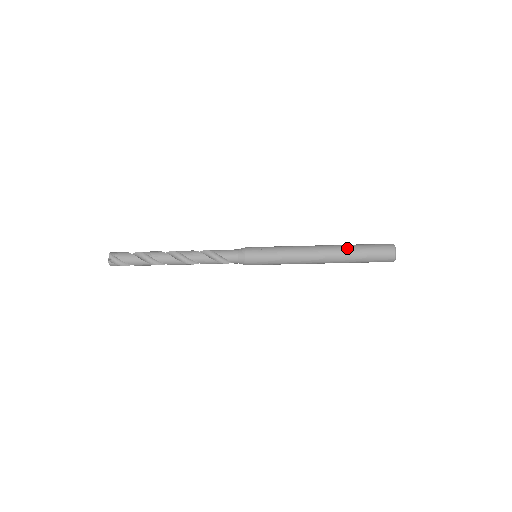
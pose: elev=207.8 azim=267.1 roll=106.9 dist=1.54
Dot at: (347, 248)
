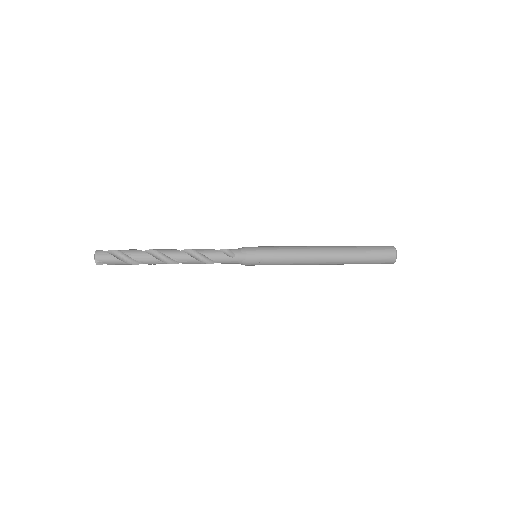
Dot at: (350, 261)
